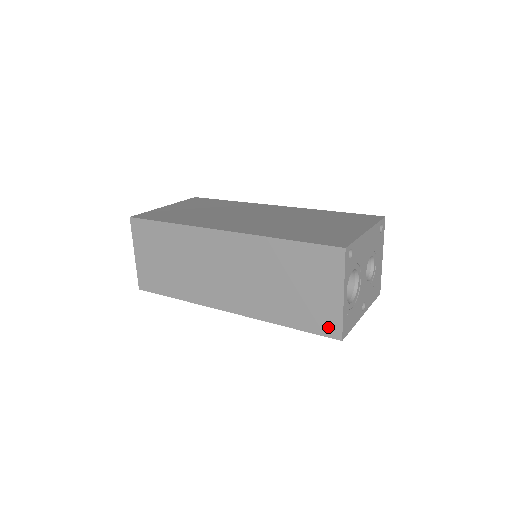
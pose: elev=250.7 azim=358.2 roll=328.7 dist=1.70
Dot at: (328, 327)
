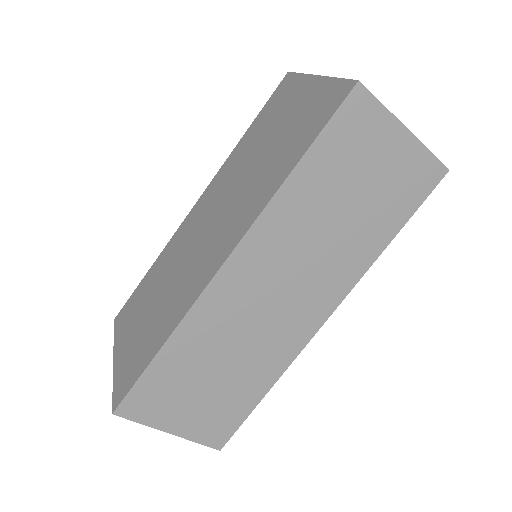
Dot at: (426, 179)
